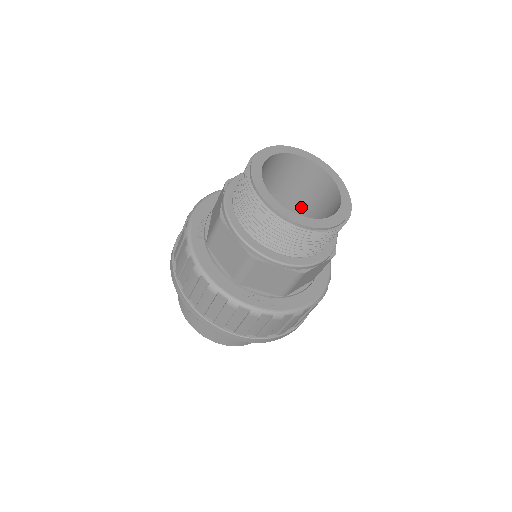
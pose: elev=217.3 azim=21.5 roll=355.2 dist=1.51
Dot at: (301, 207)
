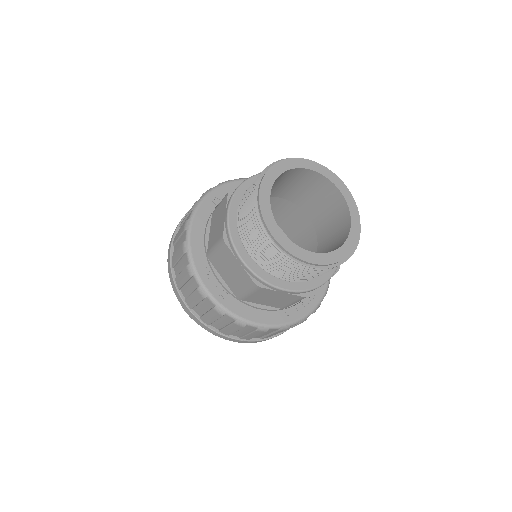
Dot at: (318, 239)
